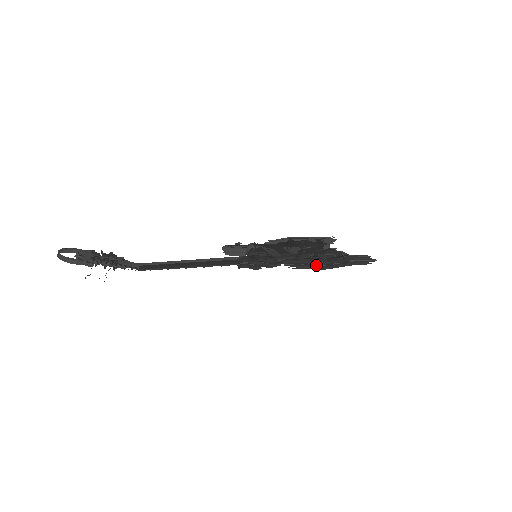
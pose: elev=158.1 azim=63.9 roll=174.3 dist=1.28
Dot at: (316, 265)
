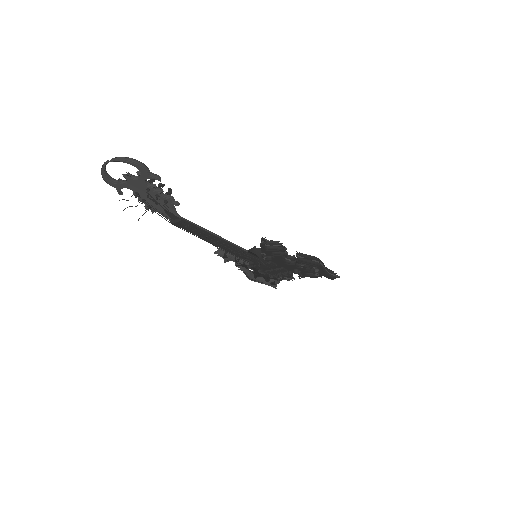
Dot at: (314, 261)
